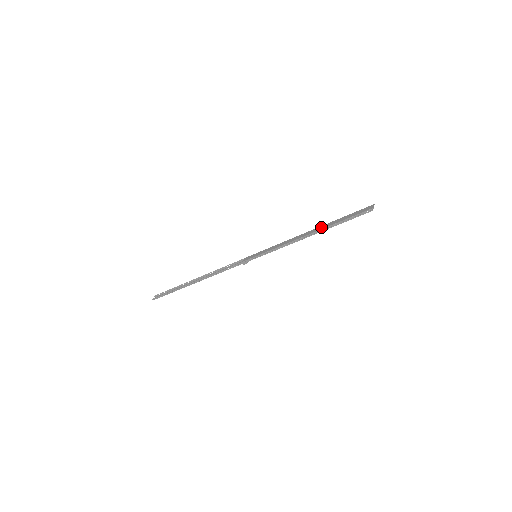
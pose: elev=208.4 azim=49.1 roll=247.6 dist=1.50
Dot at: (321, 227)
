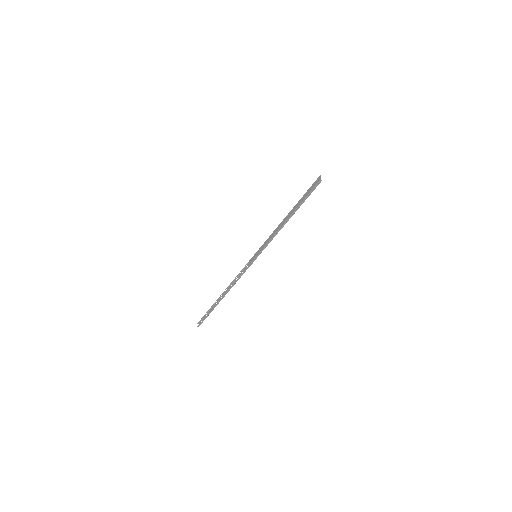
Dot at: (291, 211)
